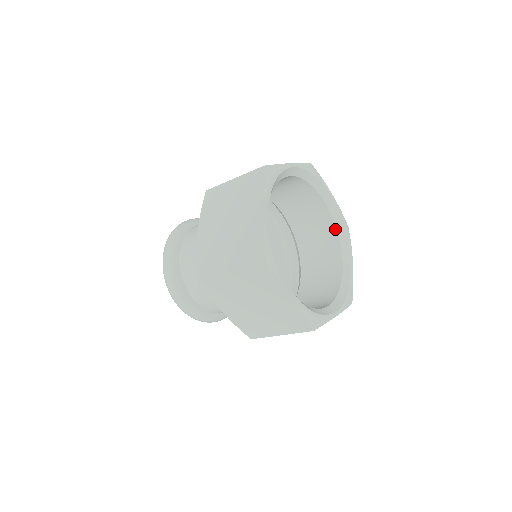
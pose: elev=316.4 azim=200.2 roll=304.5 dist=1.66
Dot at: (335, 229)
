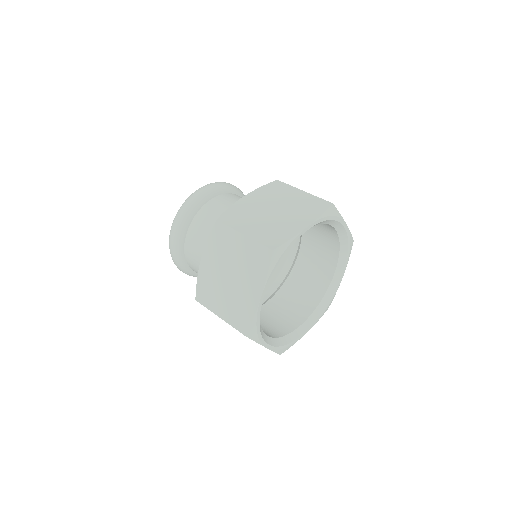
Dot at: (338, 247)
